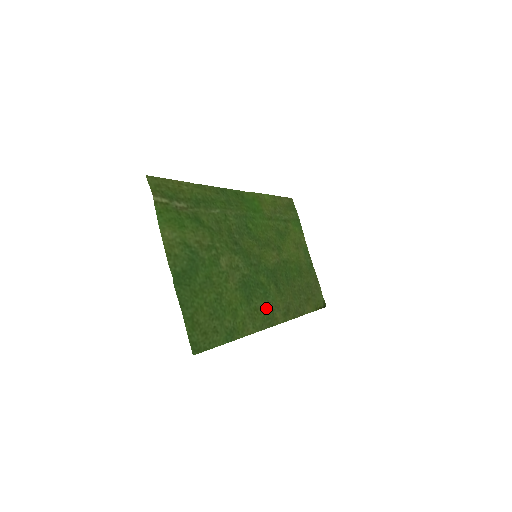
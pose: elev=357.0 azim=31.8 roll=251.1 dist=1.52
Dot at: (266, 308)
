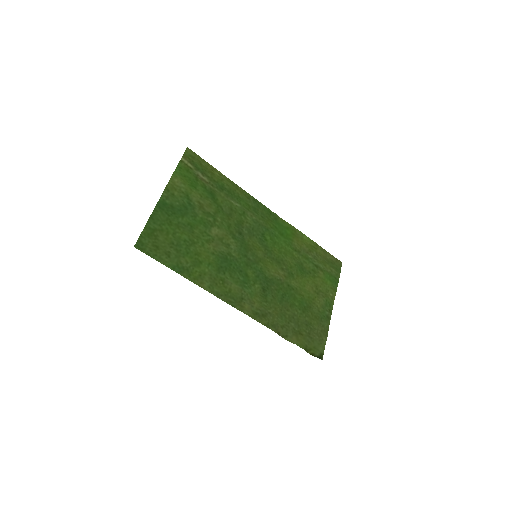
Dot at: (236, 290)
